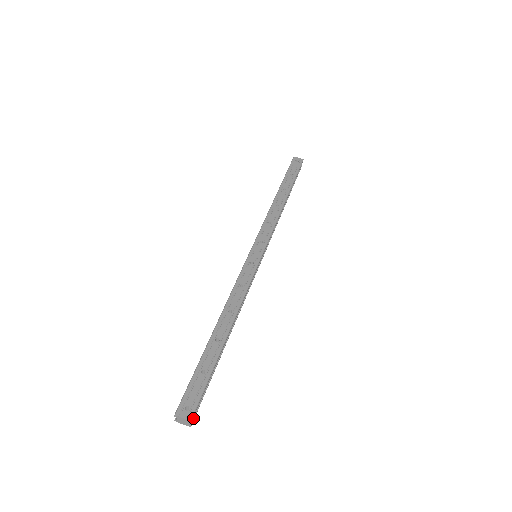
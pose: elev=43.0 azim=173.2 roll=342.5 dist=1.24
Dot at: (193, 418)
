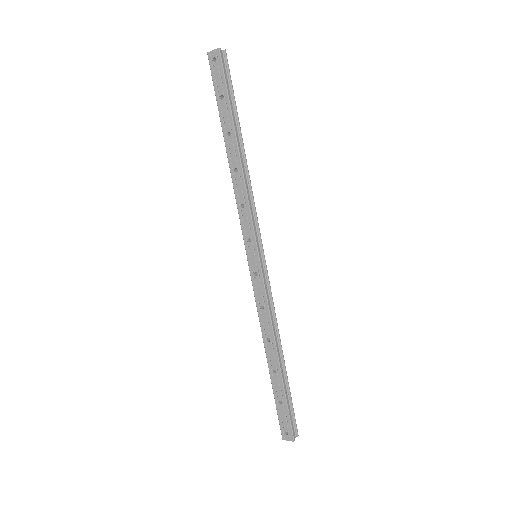
Dot at: (296, 431)
